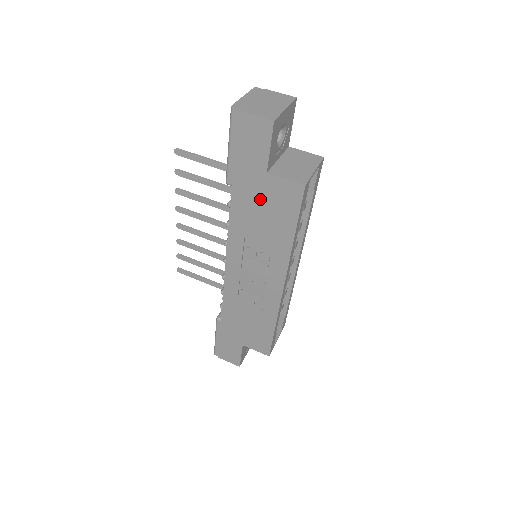
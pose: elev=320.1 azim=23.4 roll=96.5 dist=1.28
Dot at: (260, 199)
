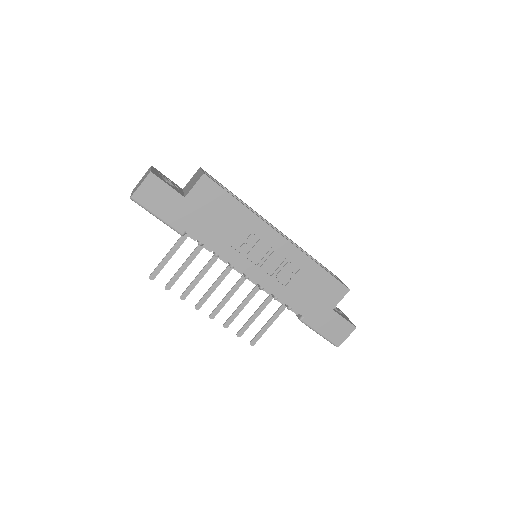
Dot at: (203, 214)
